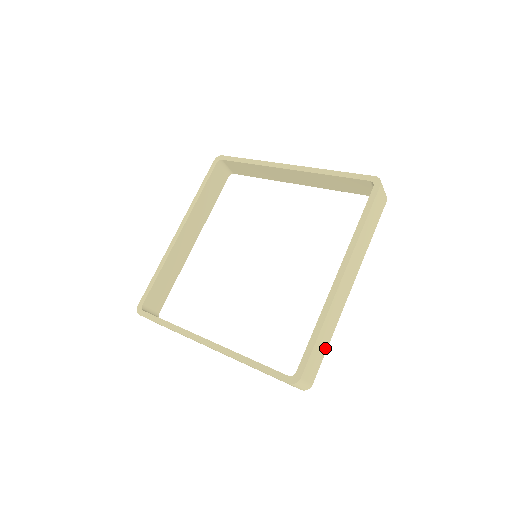
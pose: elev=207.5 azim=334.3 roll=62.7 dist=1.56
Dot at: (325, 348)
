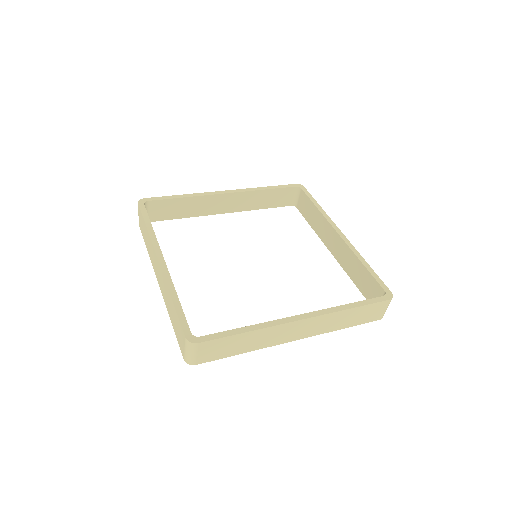
Dot at: occluded
